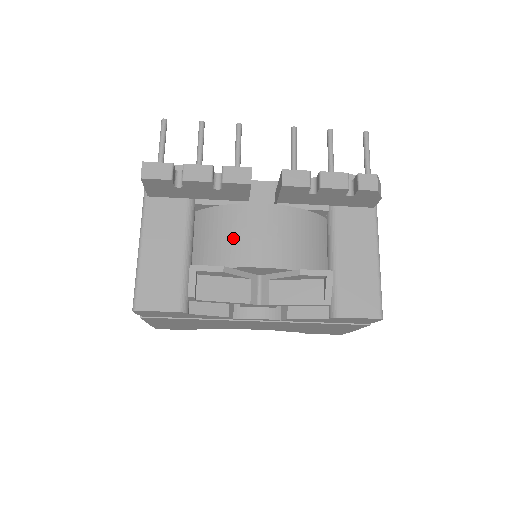
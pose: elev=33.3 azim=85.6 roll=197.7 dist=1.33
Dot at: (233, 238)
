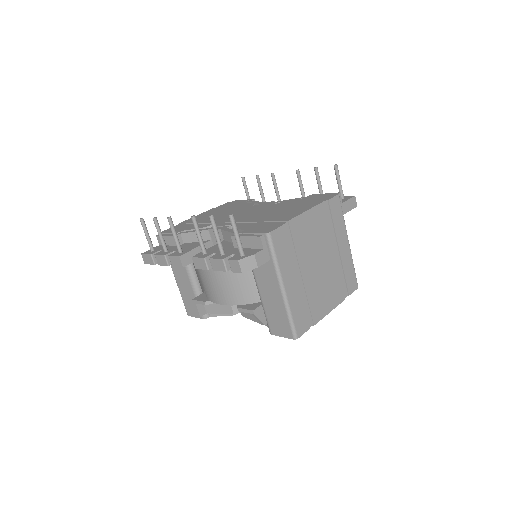
Dot at: (204, 283)
